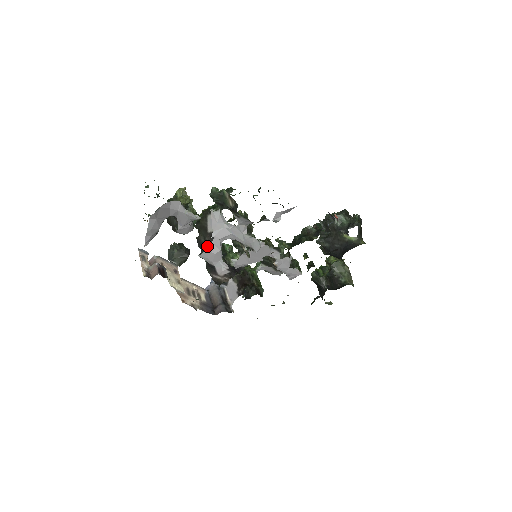
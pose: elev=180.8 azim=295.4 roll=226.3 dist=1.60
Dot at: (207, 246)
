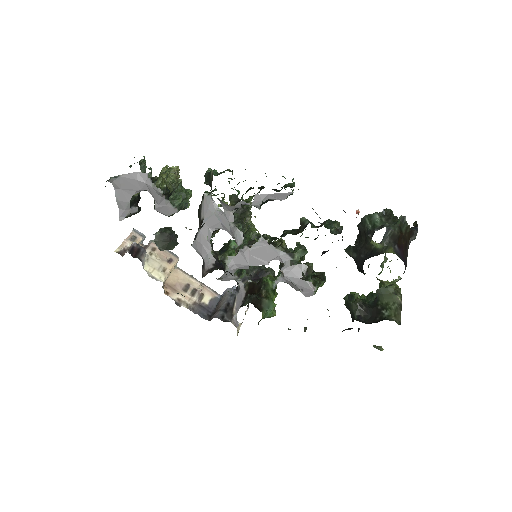
Dot at: (197, 234)
